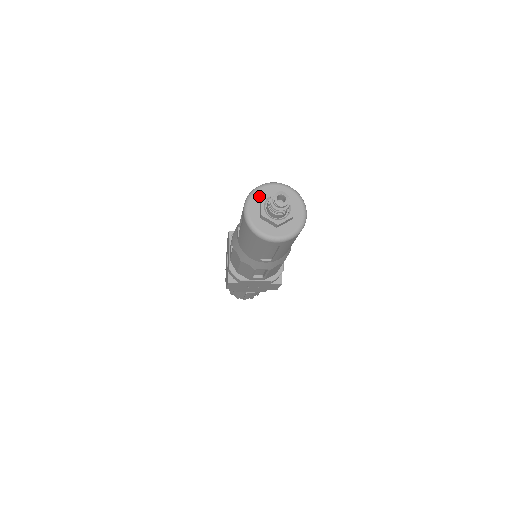
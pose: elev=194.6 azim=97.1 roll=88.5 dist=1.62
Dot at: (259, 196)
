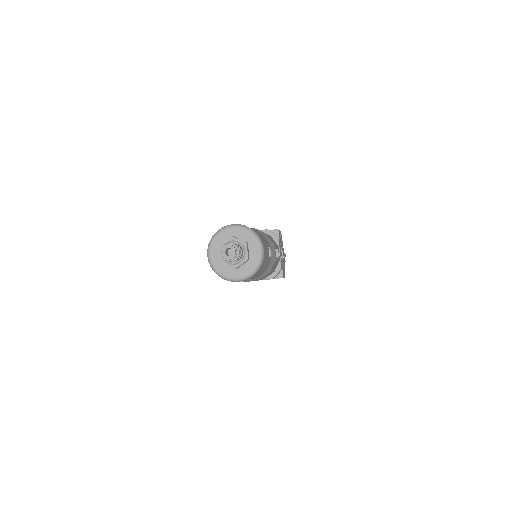
Dot at: (218, 241)
